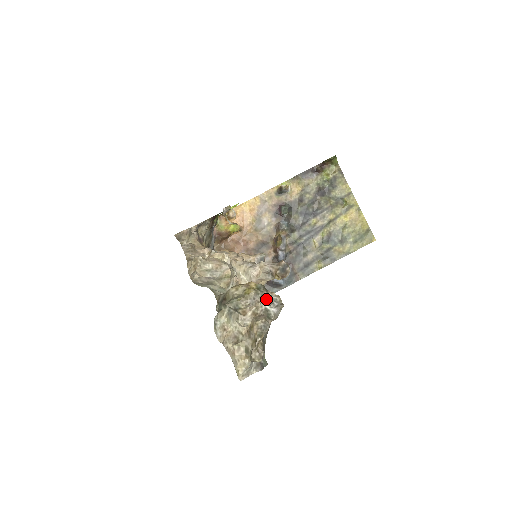
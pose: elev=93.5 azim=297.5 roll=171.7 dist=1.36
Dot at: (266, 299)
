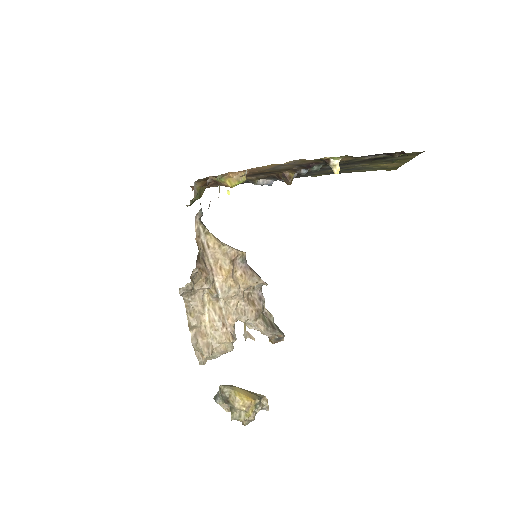
Dot at: (259, 410)
